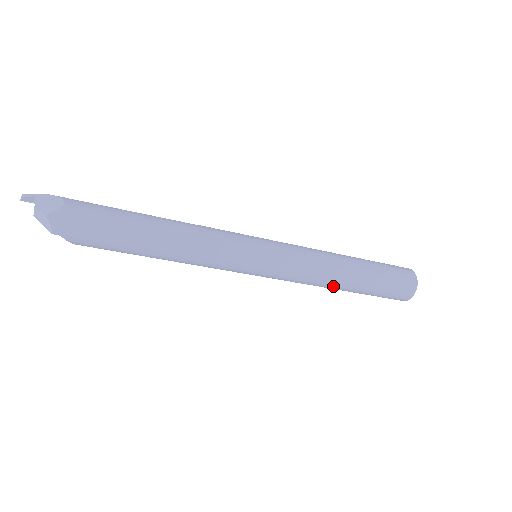
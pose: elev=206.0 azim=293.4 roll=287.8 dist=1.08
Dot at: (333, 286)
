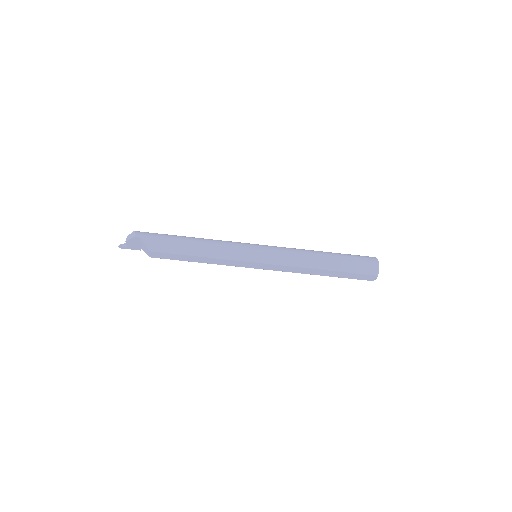
Dot at: (314, 258)
